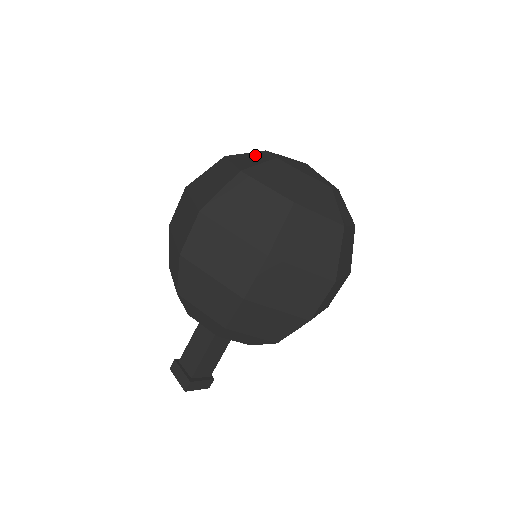
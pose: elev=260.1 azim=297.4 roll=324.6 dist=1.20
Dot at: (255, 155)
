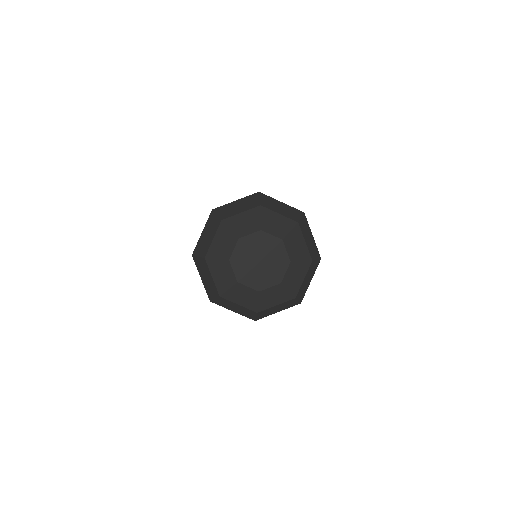
Dot at: (223, 269)
